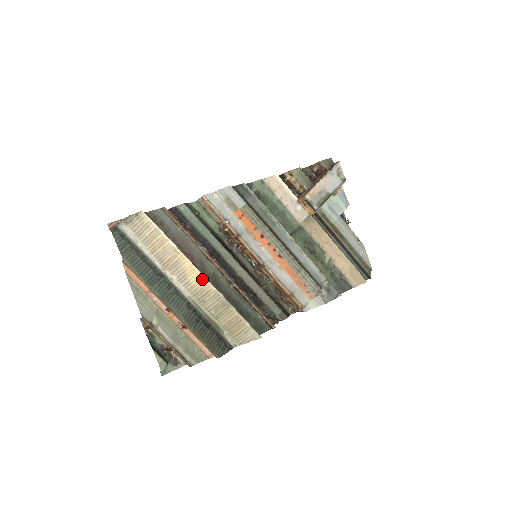
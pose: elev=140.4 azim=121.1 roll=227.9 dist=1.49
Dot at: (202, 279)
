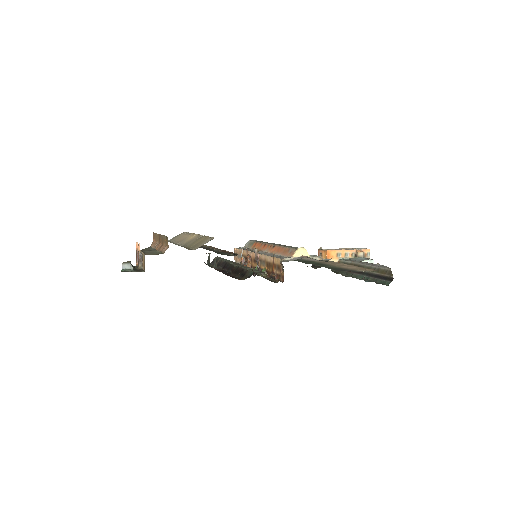
Dot at: occluded
